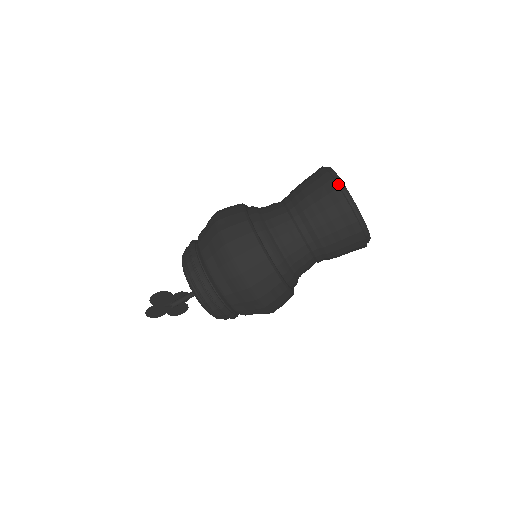
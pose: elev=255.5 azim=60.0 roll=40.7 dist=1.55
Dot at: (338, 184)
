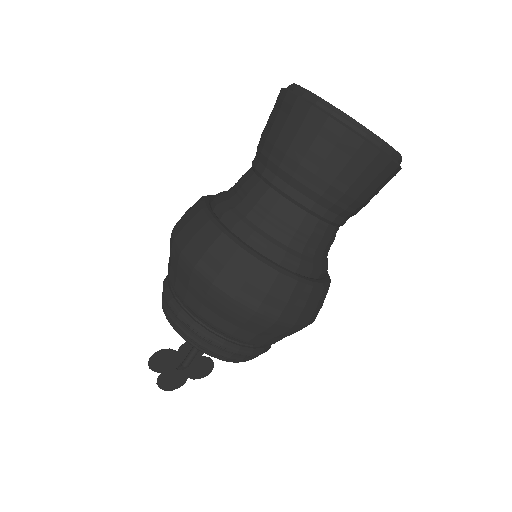
Dot at: (297, 94)
